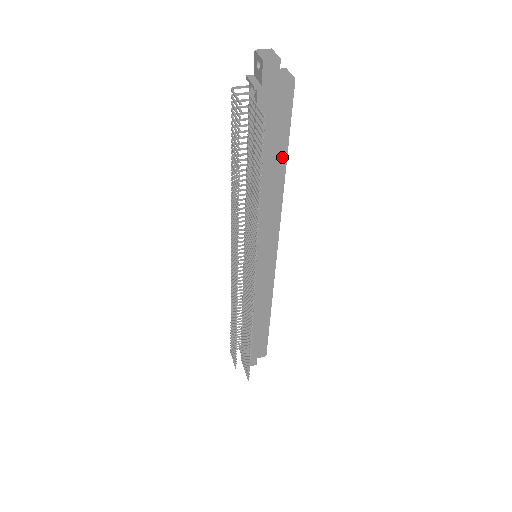
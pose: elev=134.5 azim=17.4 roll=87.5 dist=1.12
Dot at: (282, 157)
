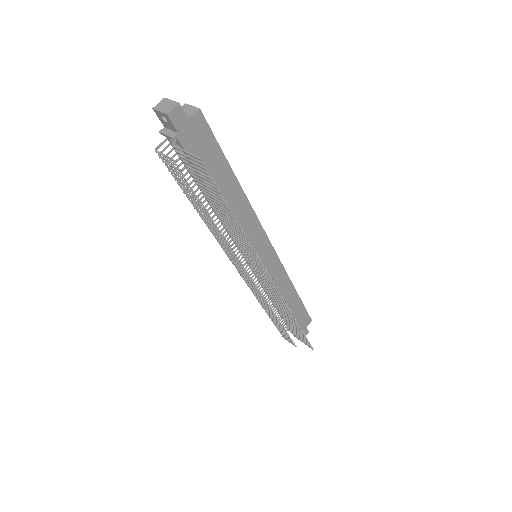
Dot at: (228, 172)
